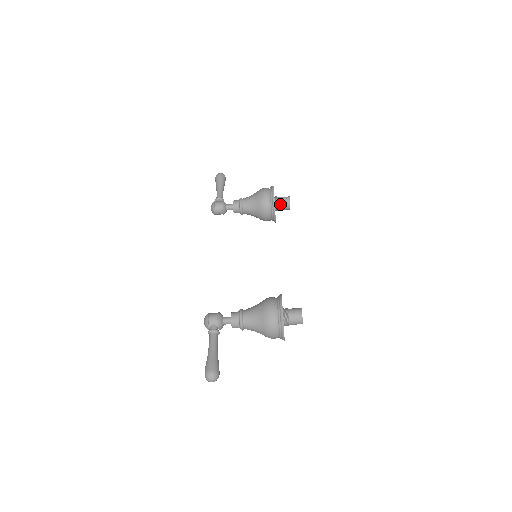
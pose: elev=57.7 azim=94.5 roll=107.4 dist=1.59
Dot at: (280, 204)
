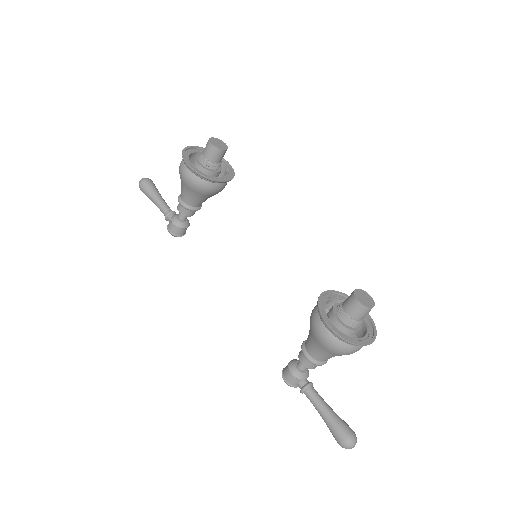
Dot at: (212, 161)
